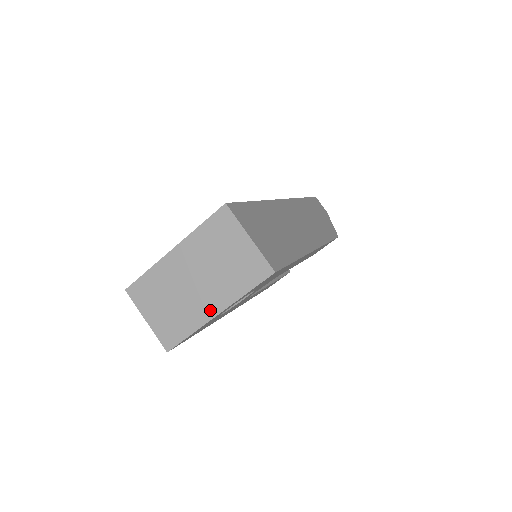
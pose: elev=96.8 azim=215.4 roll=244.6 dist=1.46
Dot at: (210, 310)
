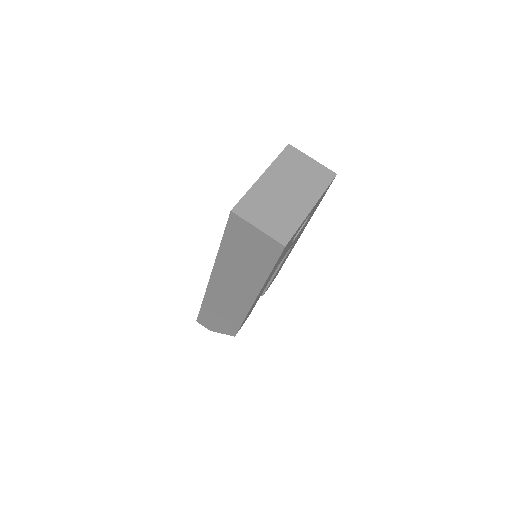
Dot at: (306, 206)
